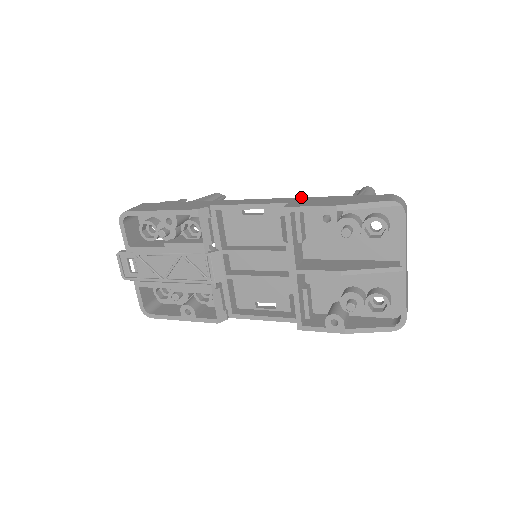
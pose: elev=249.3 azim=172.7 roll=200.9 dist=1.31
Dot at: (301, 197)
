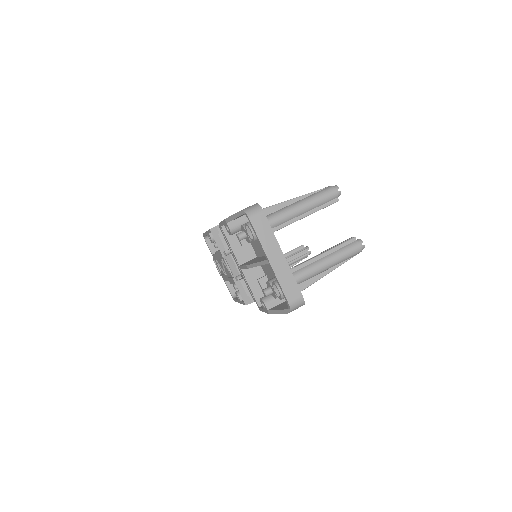
Dot at: occluded
